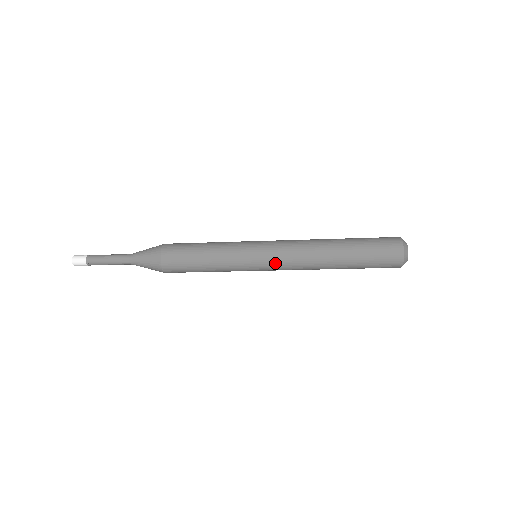
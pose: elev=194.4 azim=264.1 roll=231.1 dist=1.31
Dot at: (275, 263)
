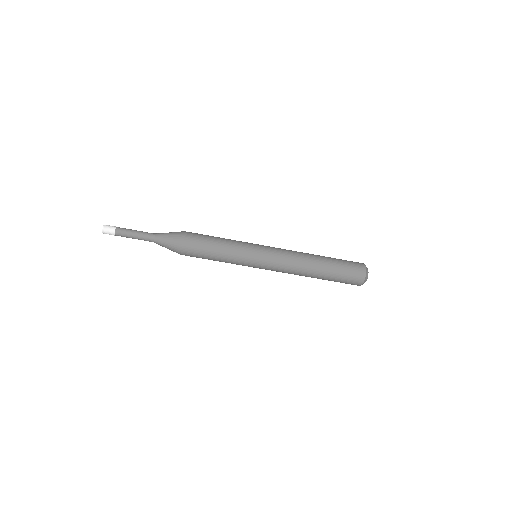
Dot at: (272, 261)
